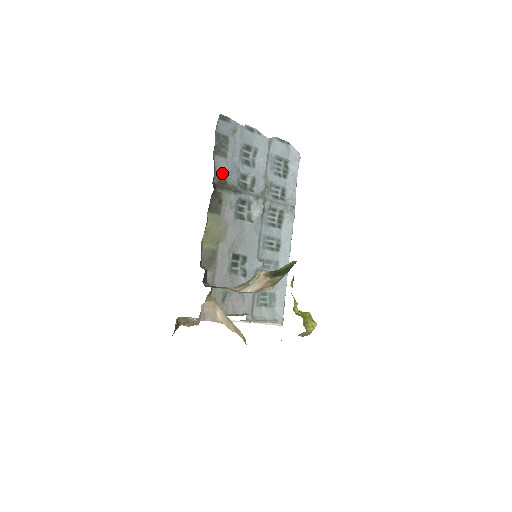
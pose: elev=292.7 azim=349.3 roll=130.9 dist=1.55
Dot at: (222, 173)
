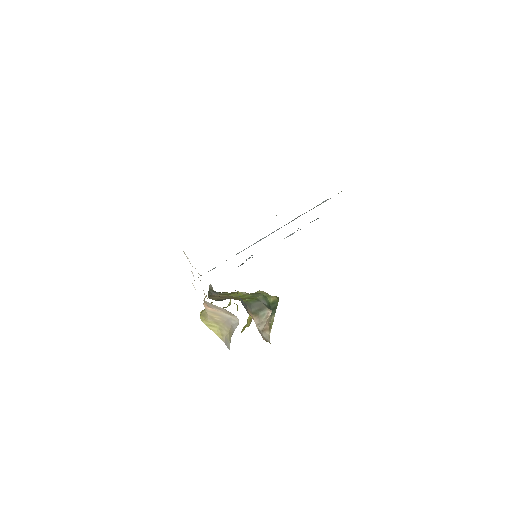
Dot at: occluded
